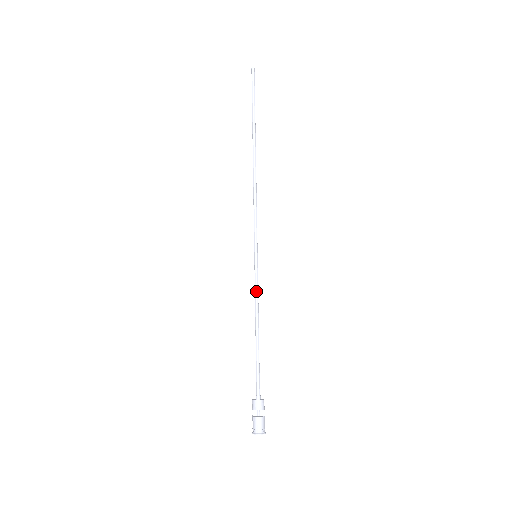
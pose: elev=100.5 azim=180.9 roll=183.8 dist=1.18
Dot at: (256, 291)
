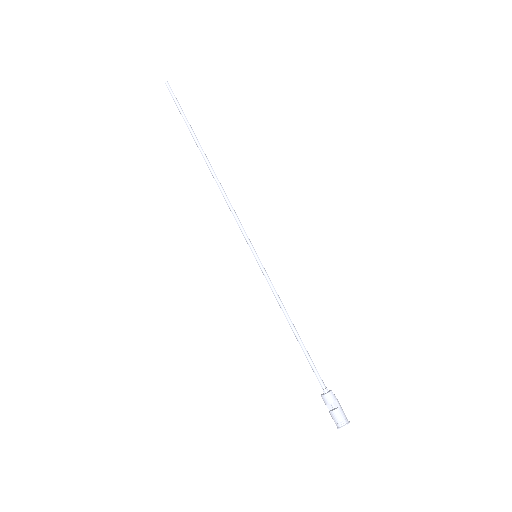
Dot at: (272, 290)
